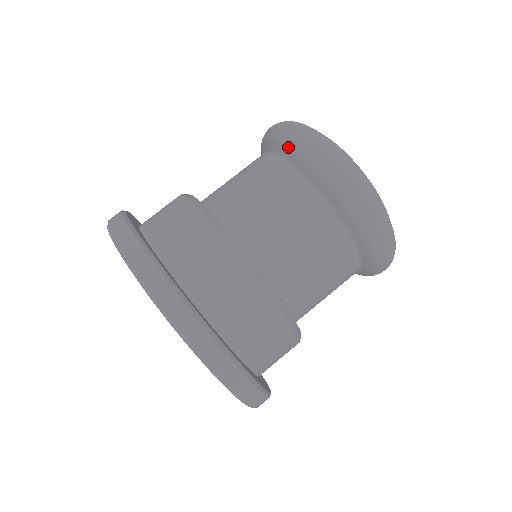
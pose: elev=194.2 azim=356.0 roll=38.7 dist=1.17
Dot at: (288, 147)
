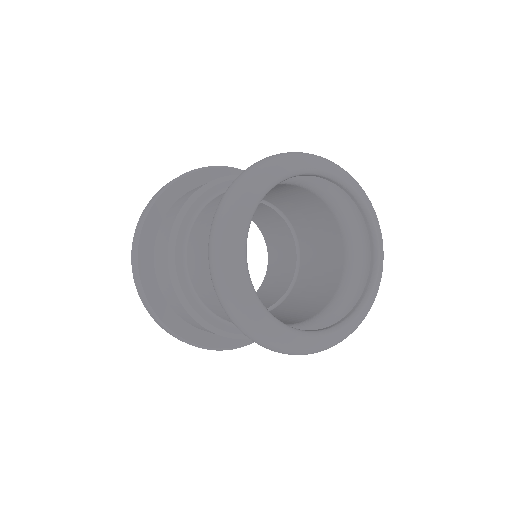
Dot at: occluded
